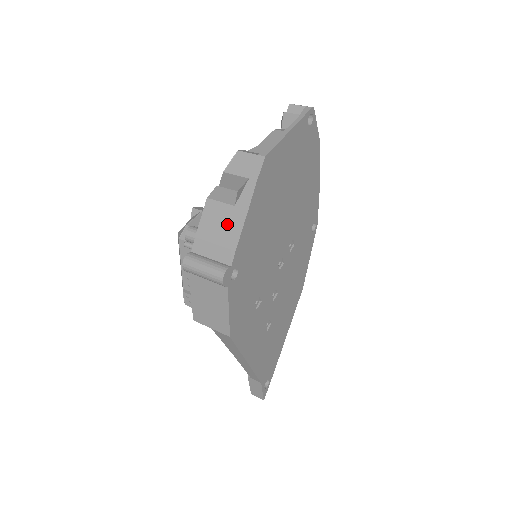
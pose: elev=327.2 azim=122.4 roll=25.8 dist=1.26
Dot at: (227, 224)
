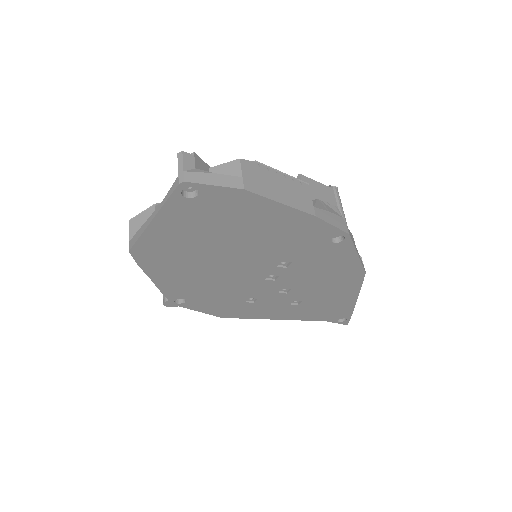
Dot at: occluded
